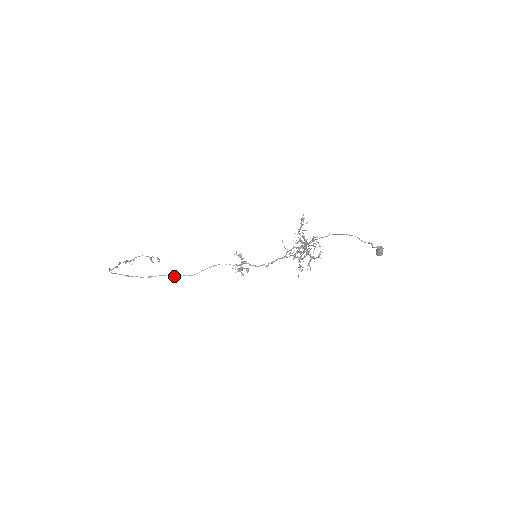
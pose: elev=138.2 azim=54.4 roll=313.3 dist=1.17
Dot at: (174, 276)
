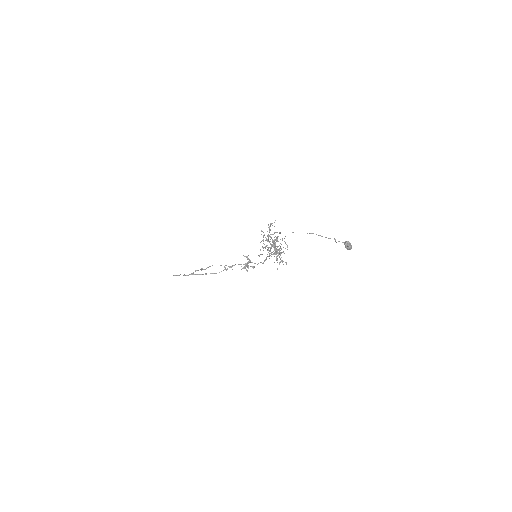
Dot at: (203, 274)
